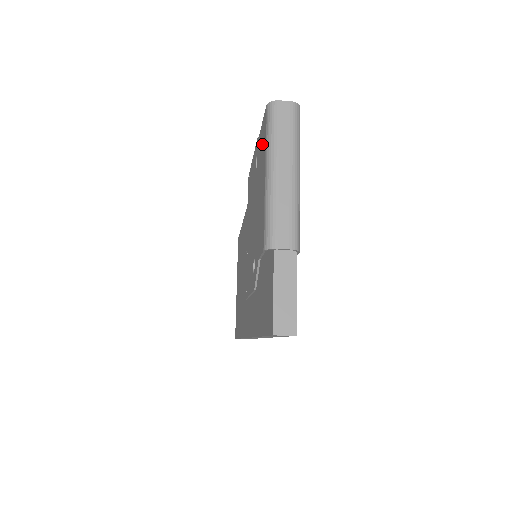
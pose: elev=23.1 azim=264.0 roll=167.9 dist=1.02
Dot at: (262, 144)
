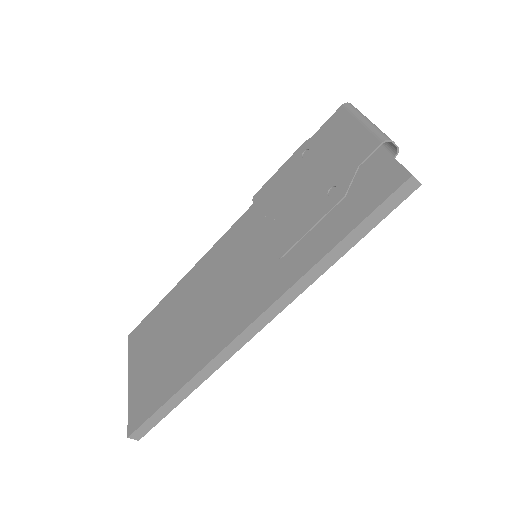
Dot at: (335, 125)
